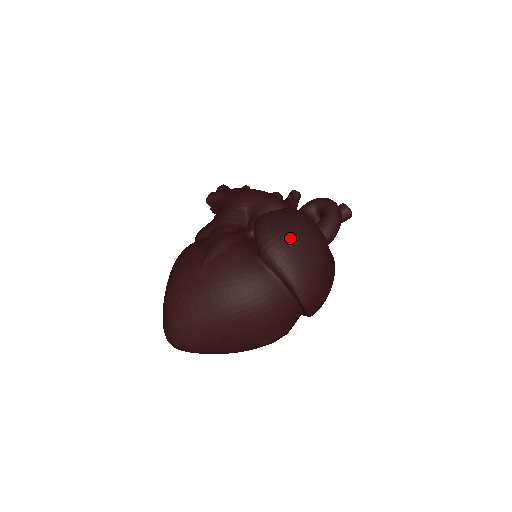
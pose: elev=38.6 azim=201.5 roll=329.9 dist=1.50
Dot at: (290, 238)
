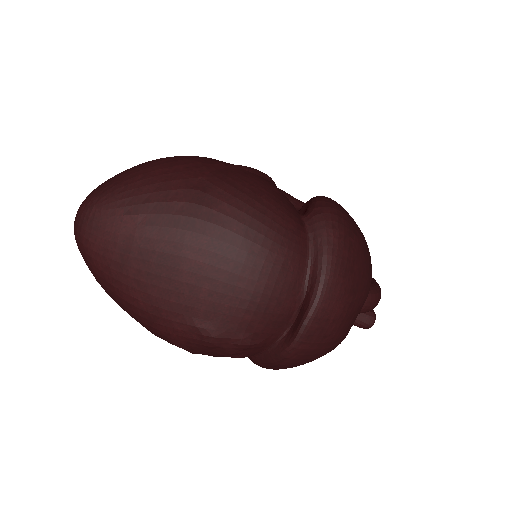
Dot at: (355, 231)
